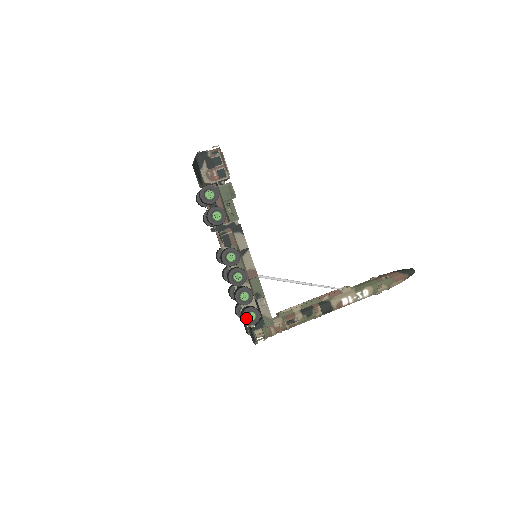
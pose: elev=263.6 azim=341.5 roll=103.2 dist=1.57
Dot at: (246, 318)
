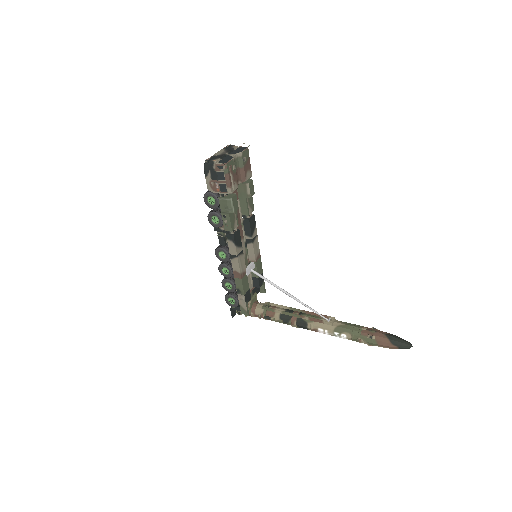
Dot at: (227, 300)
